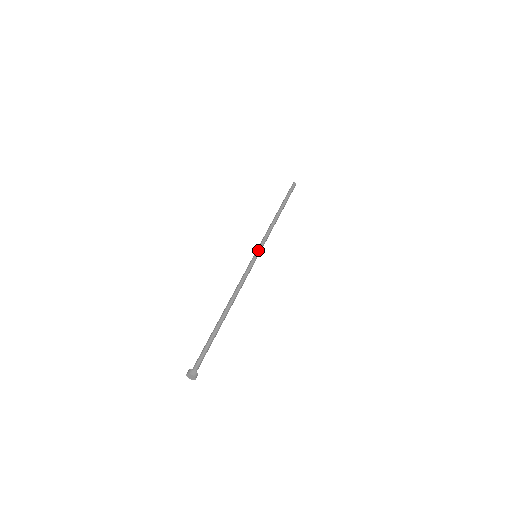
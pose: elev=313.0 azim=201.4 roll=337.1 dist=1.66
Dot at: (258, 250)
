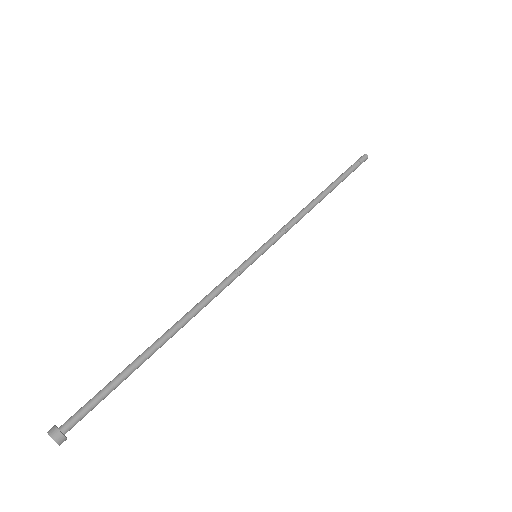
Dot at: (262, 247)
